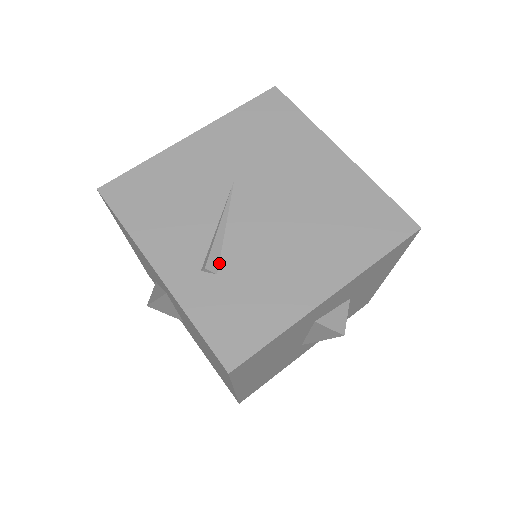
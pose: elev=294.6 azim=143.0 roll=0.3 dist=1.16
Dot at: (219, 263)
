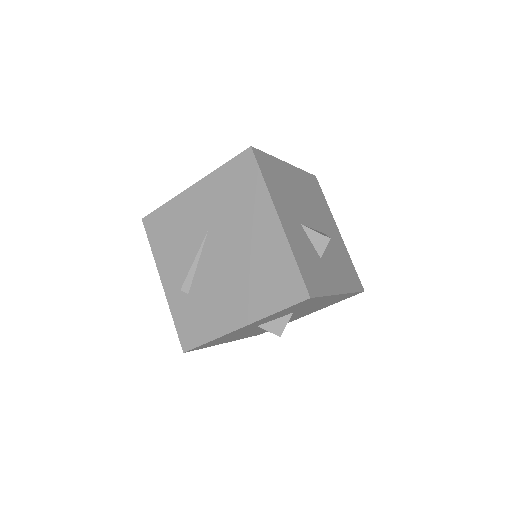
Dot at: (190, 287)
